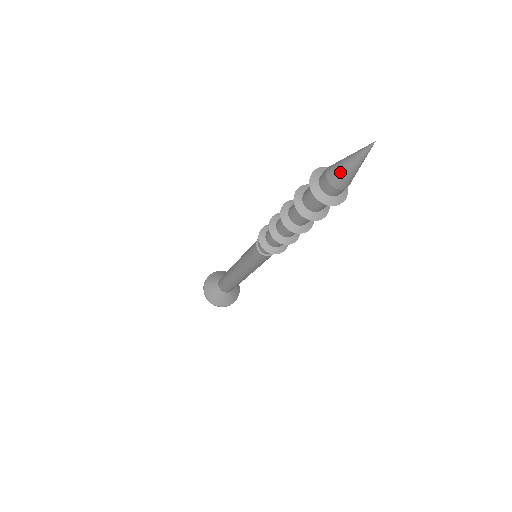
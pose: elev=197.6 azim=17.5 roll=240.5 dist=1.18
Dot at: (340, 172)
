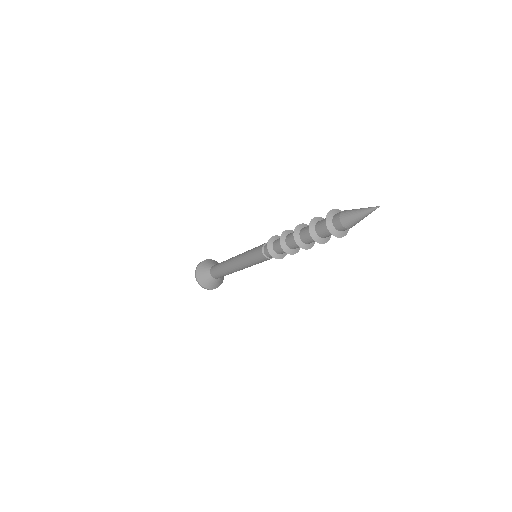
Dot at: (353, 222)
